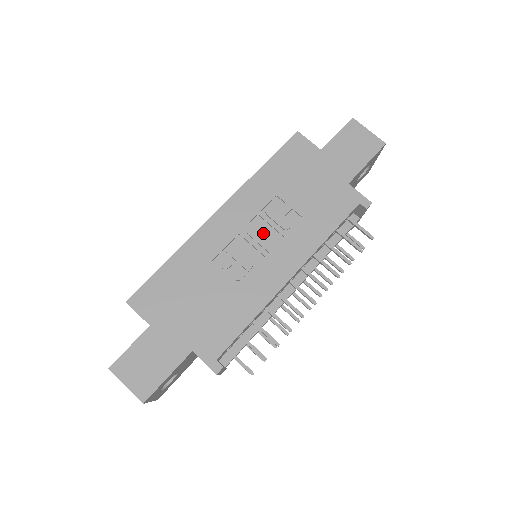
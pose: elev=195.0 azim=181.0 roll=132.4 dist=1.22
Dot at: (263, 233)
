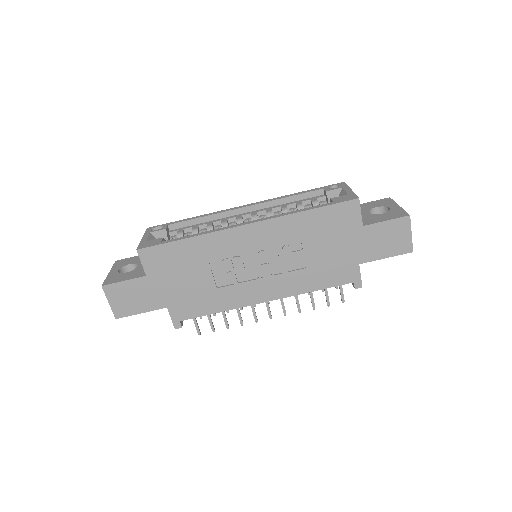
Dot at: (270, 260)
